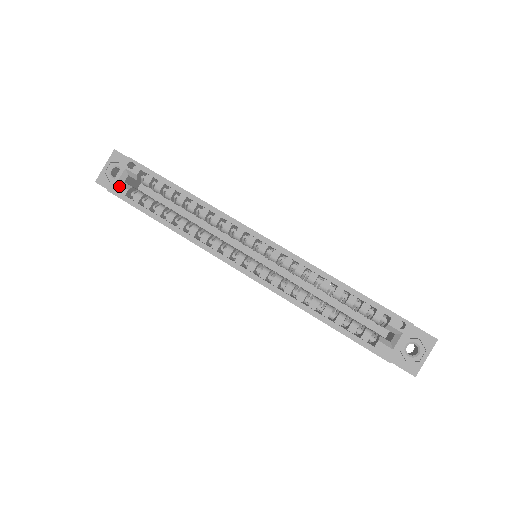
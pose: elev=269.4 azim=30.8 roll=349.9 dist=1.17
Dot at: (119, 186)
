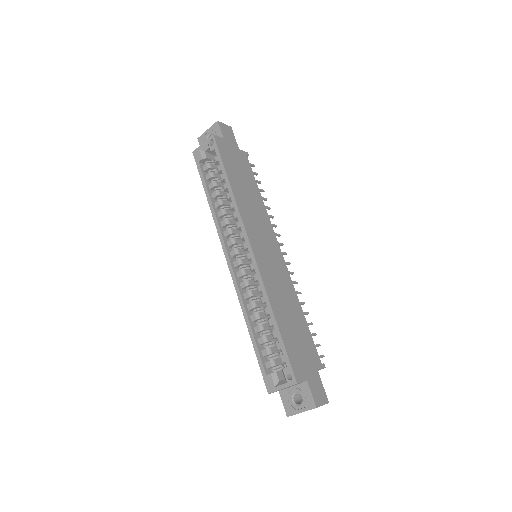
Dot at: (199, 153)
